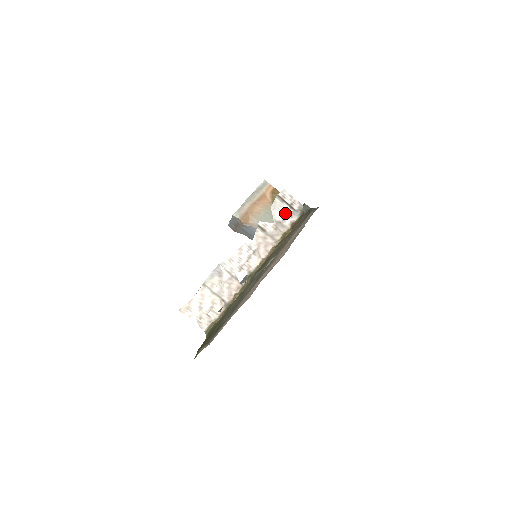
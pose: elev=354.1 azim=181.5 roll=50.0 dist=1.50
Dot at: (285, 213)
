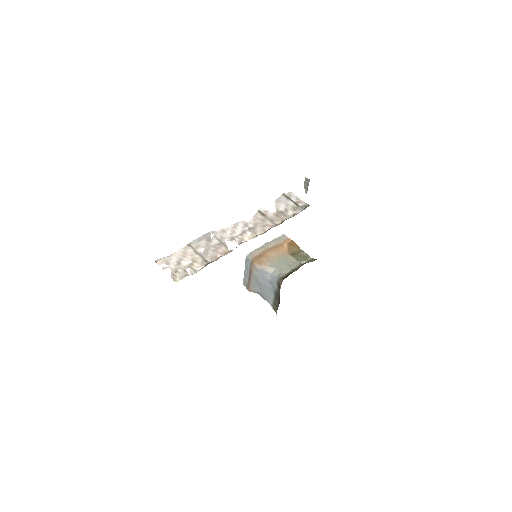
Dot at: (289, 206)
